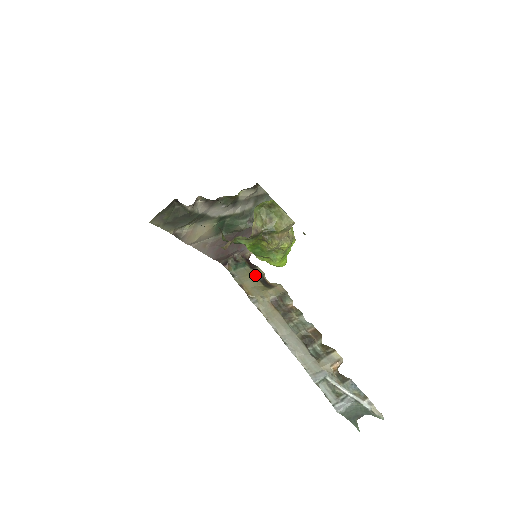
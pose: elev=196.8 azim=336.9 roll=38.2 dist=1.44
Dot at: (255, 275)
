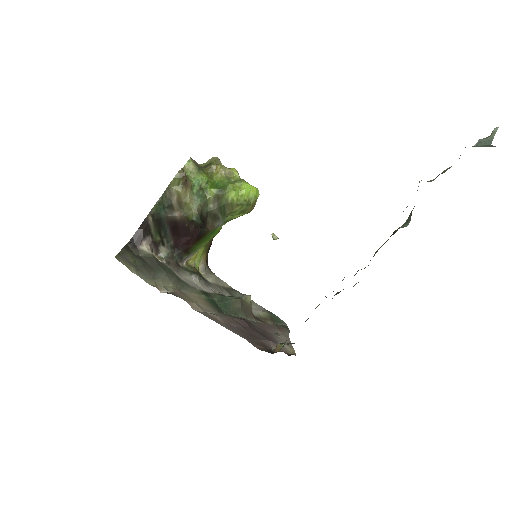
Dot at: occluded
